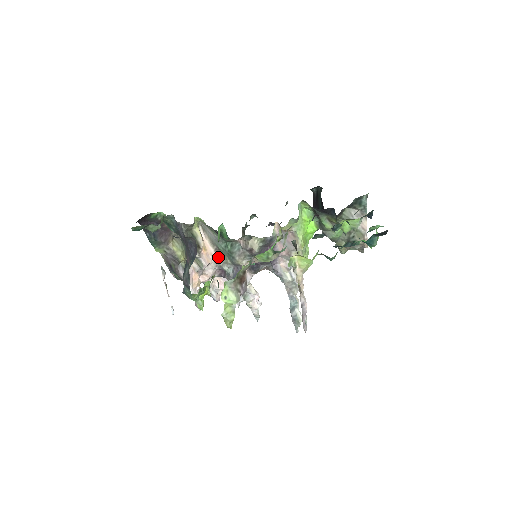
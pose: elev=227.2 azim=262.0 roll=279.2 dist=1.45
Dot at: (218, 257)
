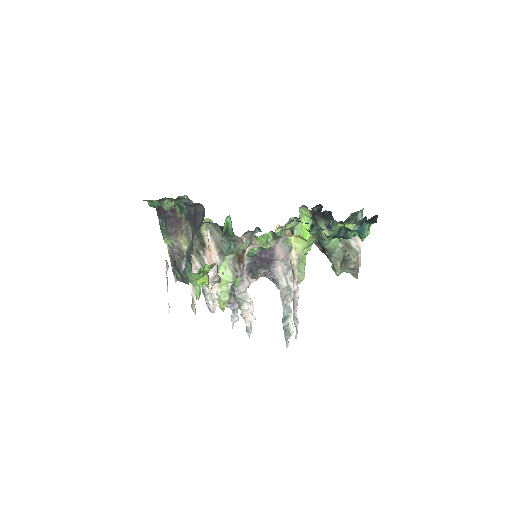
Dot at: (220, 260)
